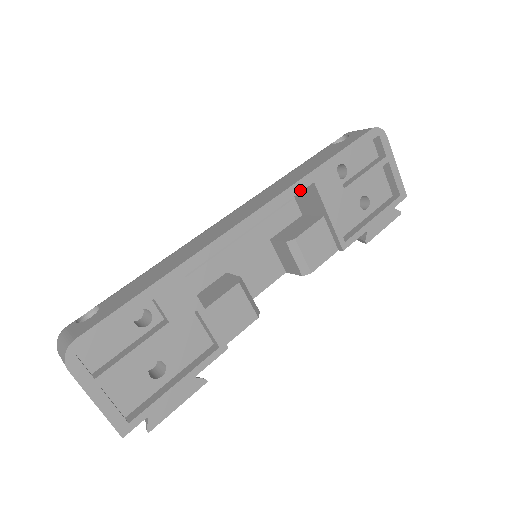
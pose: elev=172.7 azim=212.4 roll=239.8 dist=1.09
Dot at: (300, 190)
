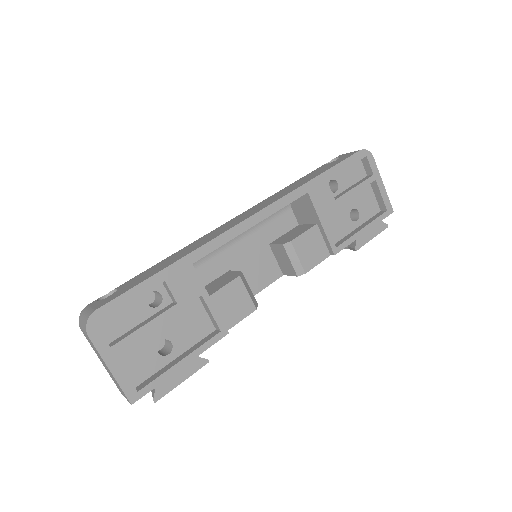
Dot at: (295, 198)
